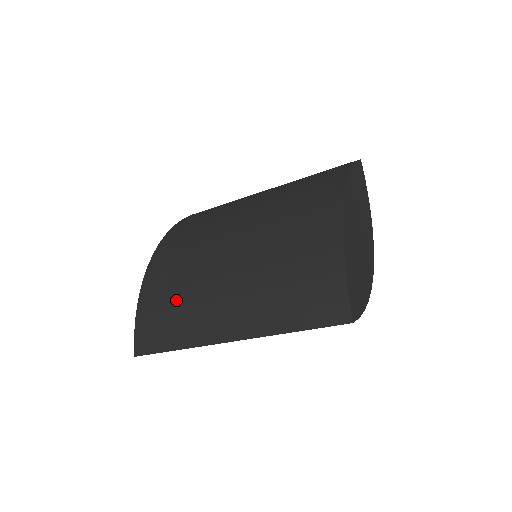
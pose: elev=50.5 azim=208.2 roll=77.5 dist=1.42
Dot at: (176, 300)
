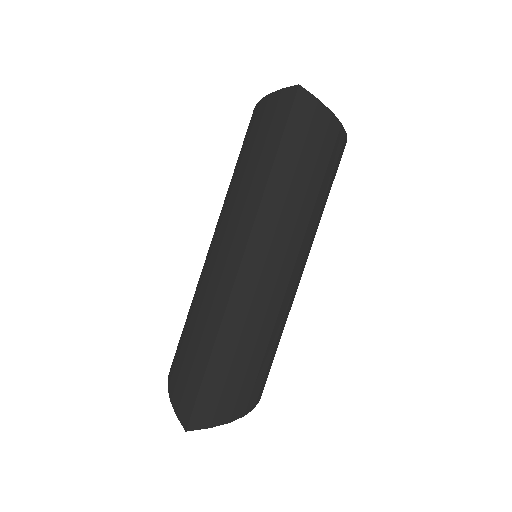
Dot at: (190, 328)
